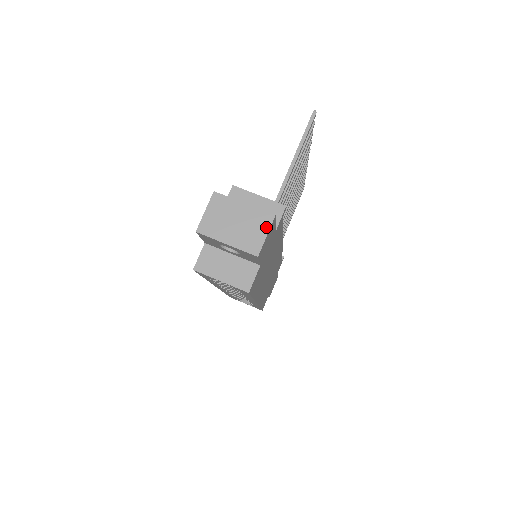
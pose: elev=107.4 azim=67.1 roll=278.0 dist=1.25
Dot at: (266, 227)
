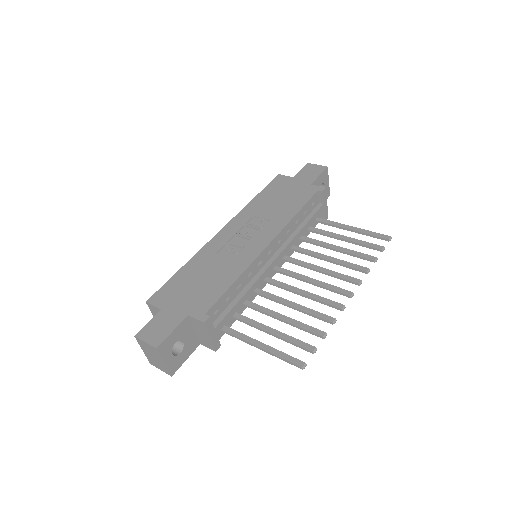
Dot at: (164, 371)
